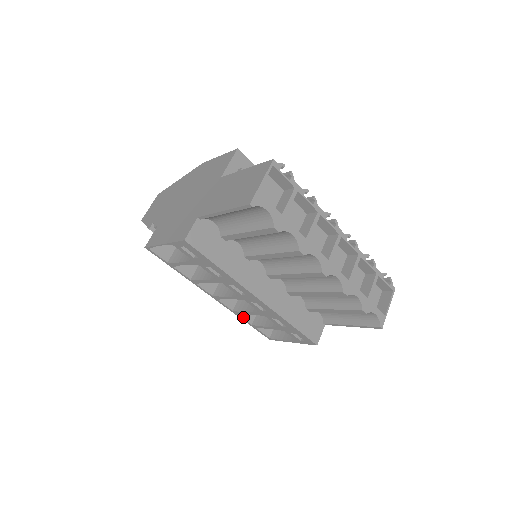
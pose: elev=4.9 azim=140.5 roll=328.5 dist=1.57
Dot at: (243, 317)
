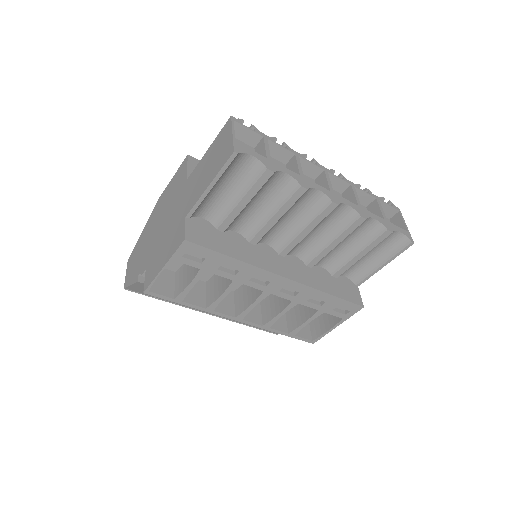
Dot at: (276, 329)
